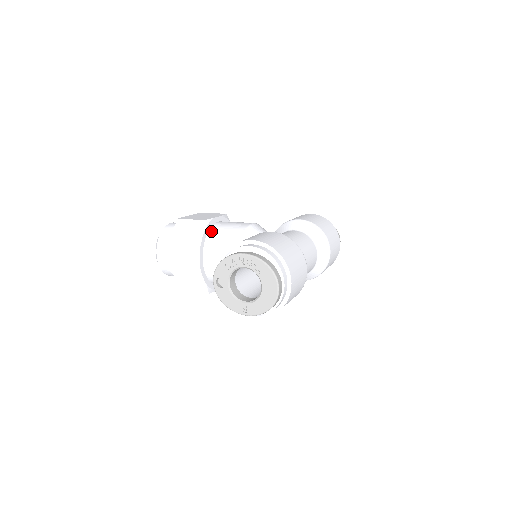
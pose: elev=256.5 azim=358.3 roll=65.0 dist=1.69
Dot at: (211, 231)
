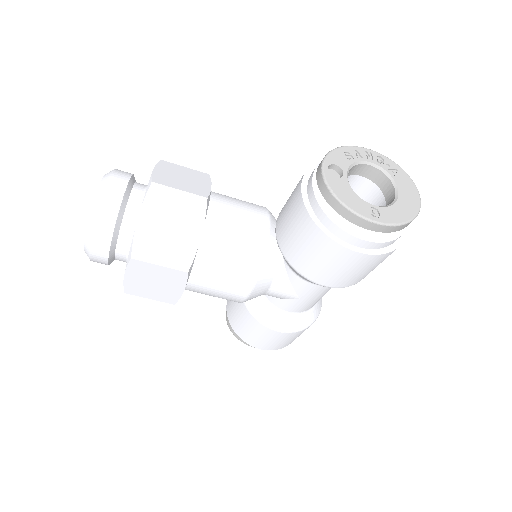
Dot at: occluded
